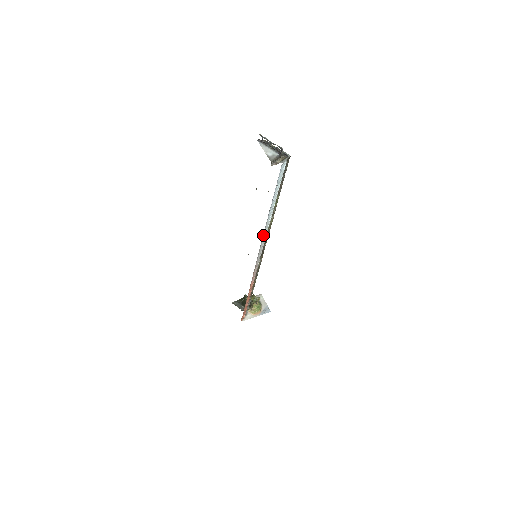
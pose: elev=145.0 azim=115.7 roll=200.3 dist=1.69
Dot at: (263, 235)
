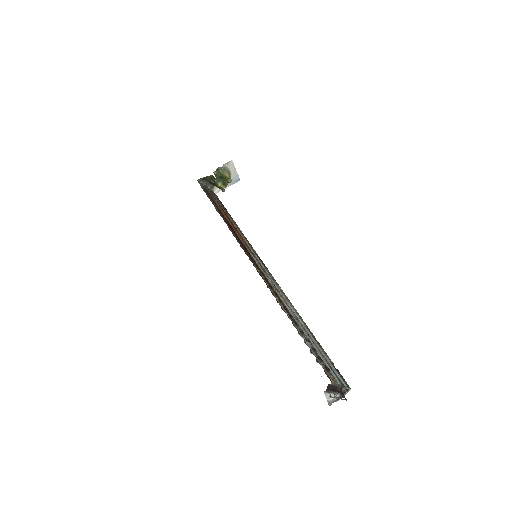
Dot at: occluded
